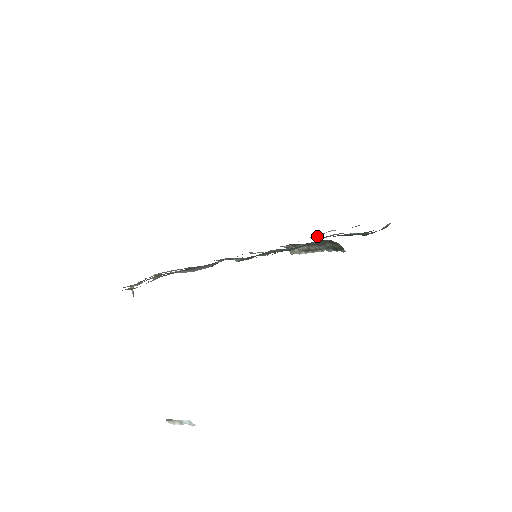
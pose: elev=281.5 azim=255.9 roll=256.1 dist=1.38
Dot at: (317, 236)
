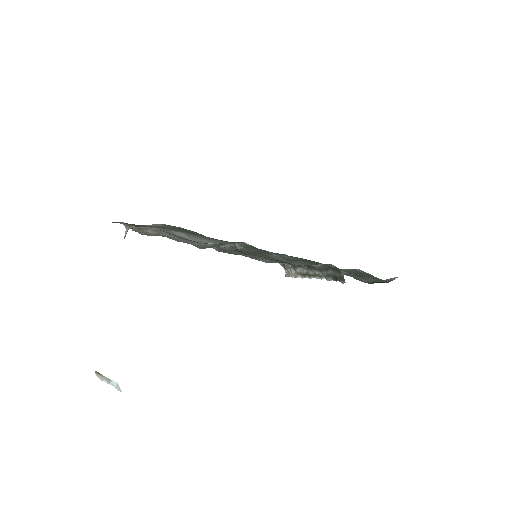
Dot at: occluded
